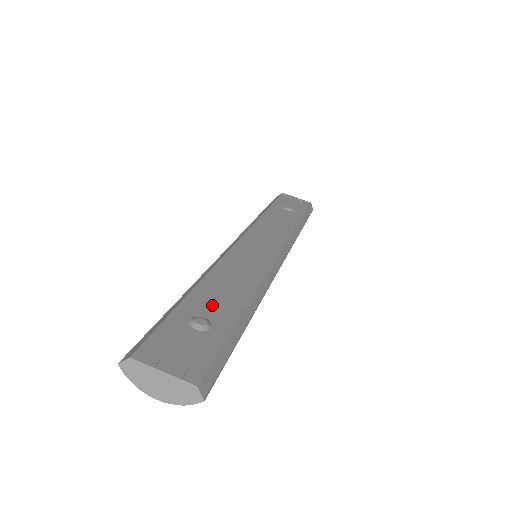
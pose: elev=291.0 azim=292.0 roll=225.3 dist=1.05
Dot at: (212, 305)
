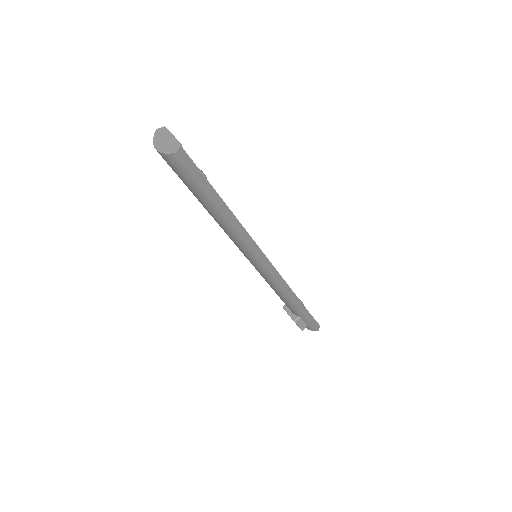
Dot at: occluded
